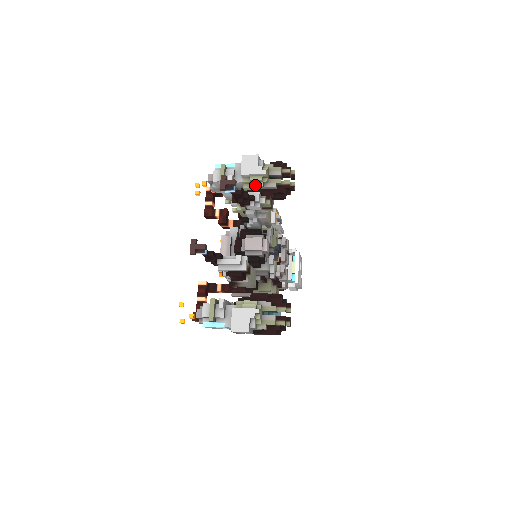
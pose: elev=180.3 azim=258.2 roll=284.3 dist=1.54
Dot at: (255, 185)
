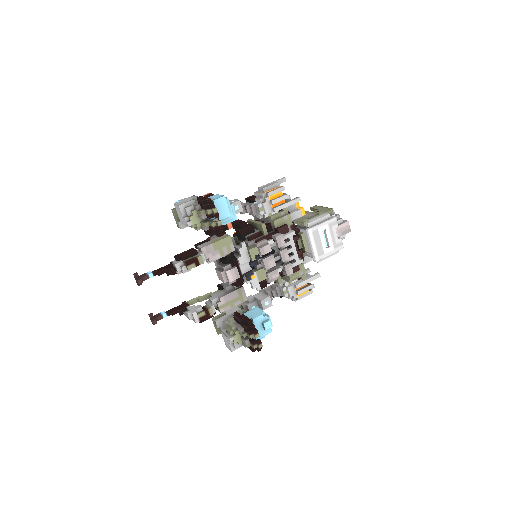
Dot at: (195, 229)
